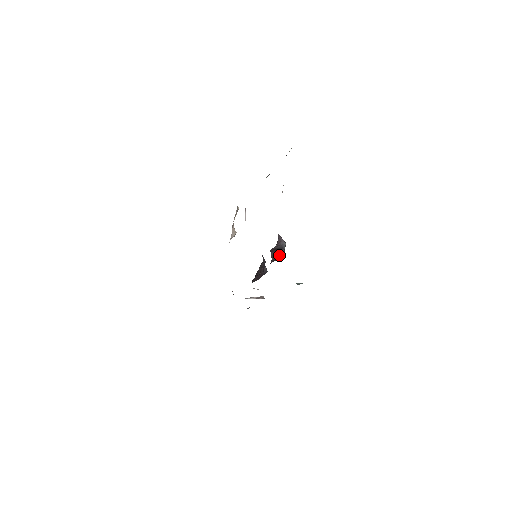
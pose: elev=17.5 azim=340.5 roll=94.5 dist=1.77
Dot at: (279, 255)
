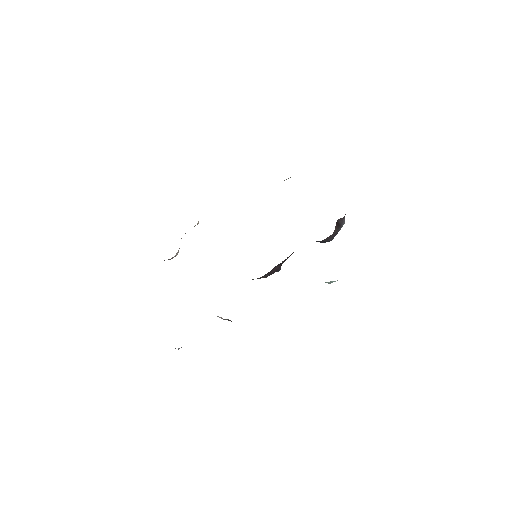
Dot at: (335, 233)
